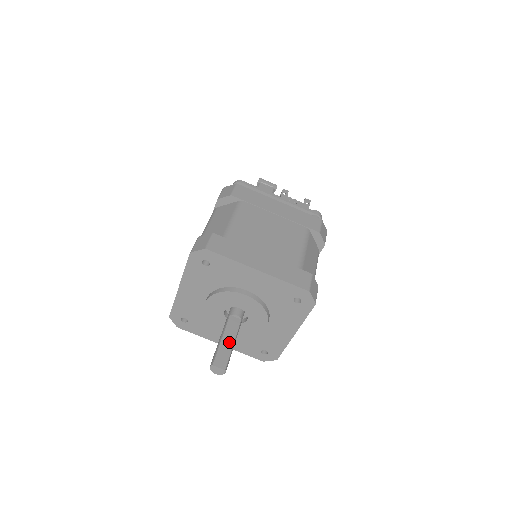
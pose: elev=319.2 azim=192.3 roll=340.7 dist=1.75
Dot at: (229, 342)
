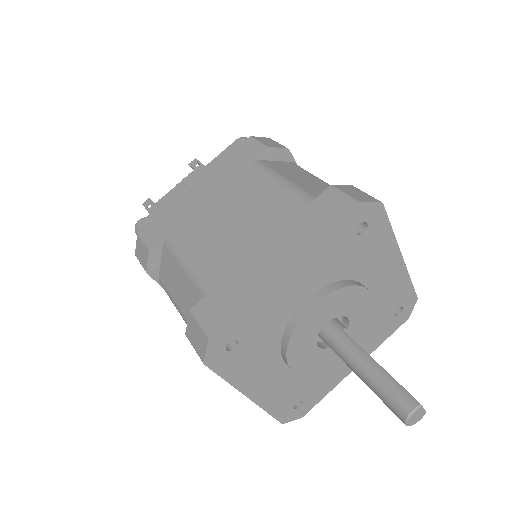
Dot at: occluded
